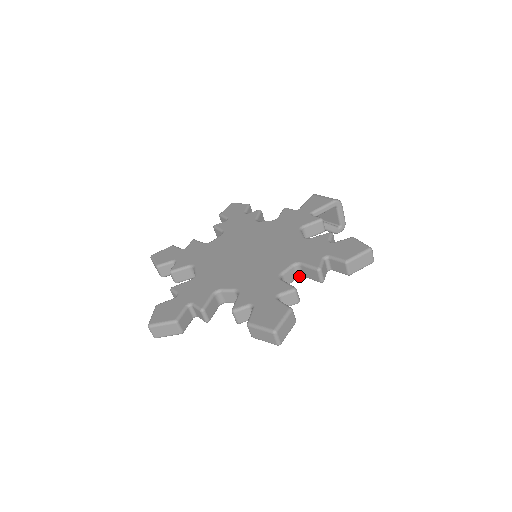
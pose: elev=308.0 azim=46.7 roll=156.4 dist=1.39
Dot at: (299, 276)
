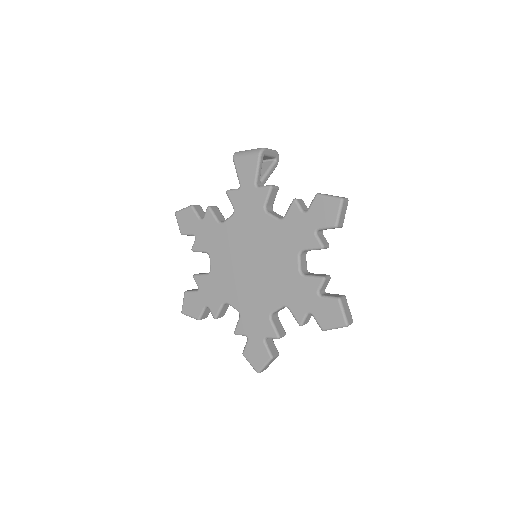
Dot at: occluded
